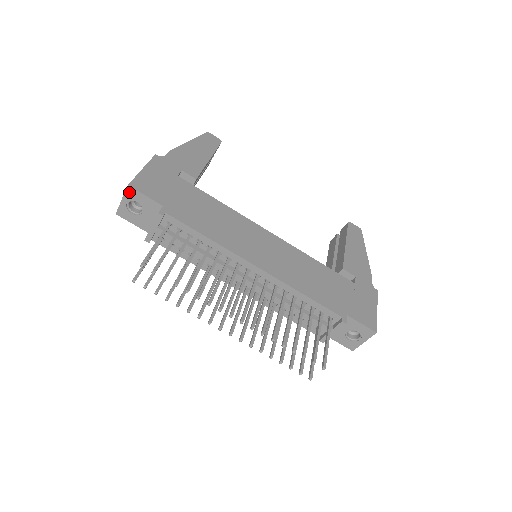
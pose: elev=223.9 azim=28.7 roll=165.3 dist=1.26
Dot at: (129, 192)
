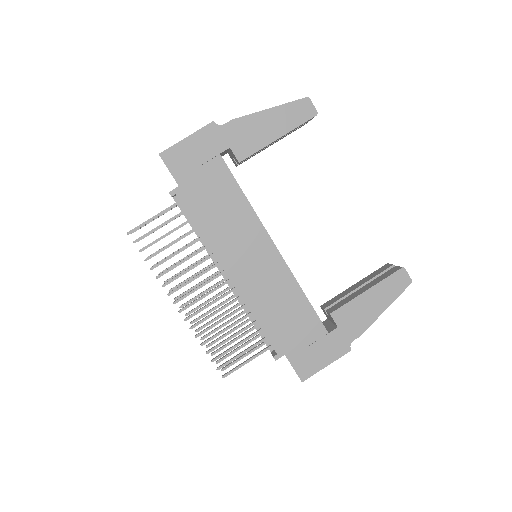
Dot at: (161, 158)
